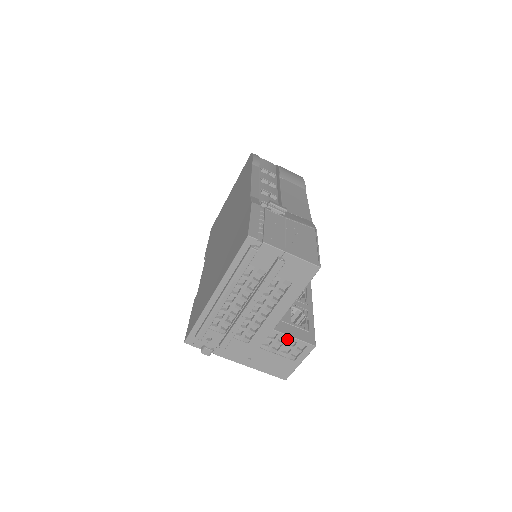
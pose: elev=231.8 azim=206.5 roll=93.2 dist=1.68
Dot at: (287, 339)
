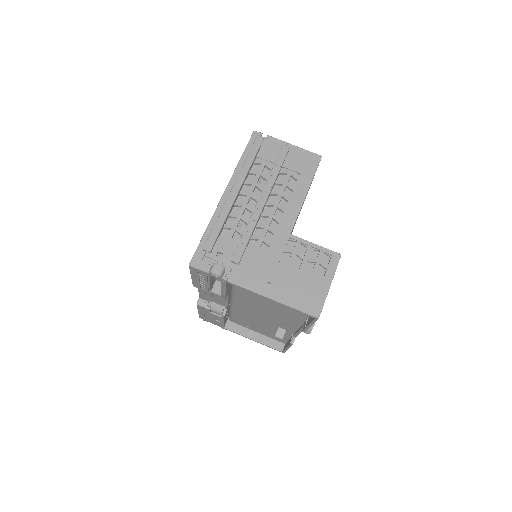
Dot at: (308, 247)
